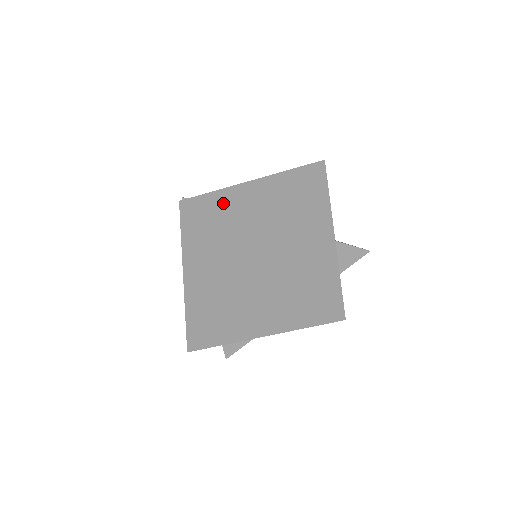
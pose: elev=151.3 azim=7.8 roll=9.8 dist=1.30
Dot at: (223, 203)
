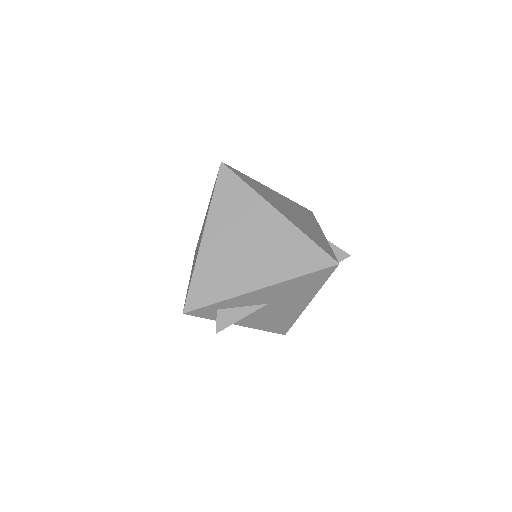
Dot at: (249, 179)
